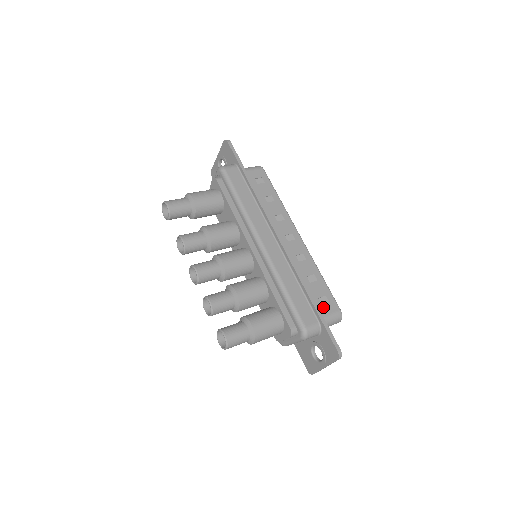
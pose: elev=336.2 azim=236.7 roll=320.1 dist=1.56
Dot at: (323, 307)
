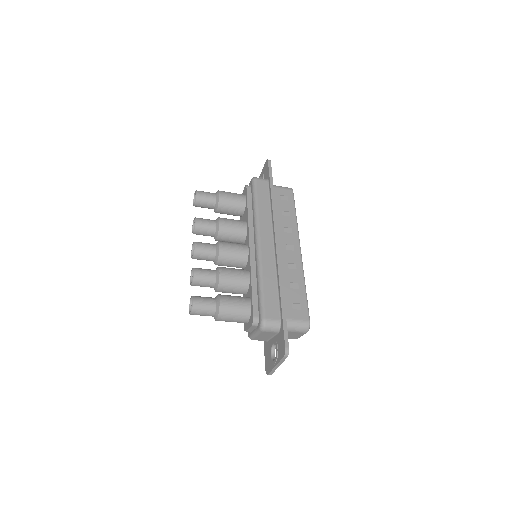
Dot at: (293, 311)
